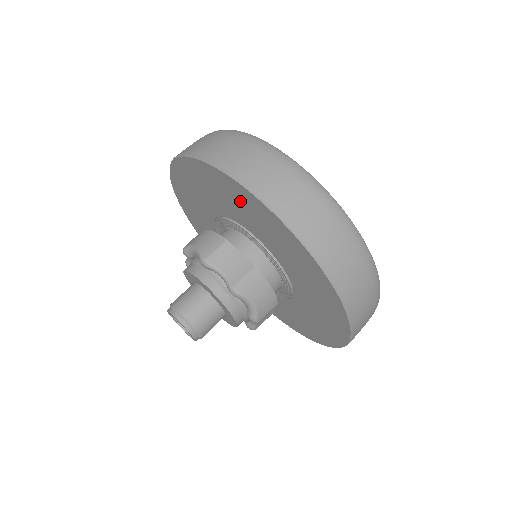
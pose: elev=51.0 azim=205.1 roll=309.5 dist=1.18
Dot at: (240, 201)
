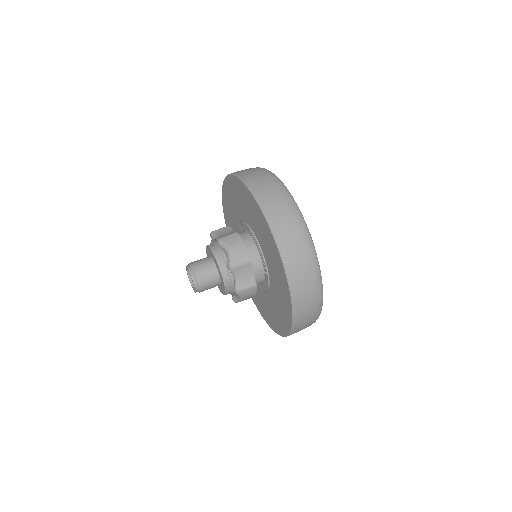
Dot at: (276, 263)
